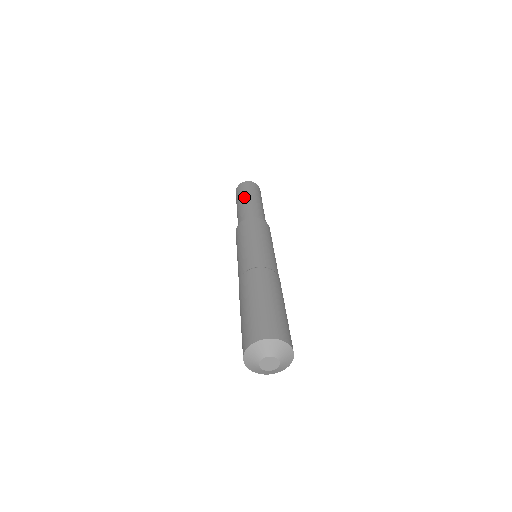
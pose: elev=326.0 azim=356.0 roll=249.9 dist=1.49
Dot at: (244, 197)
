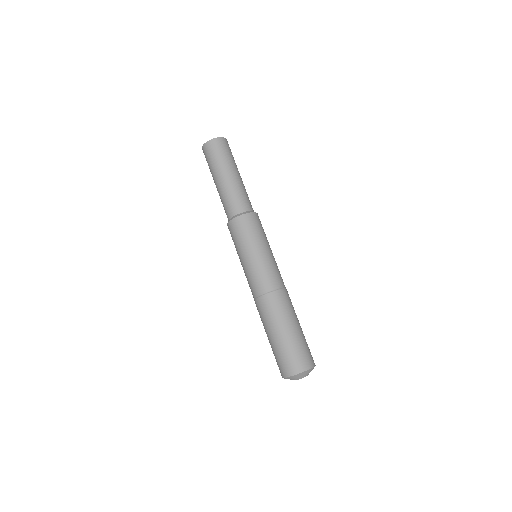
Dot at: (213, 178)
